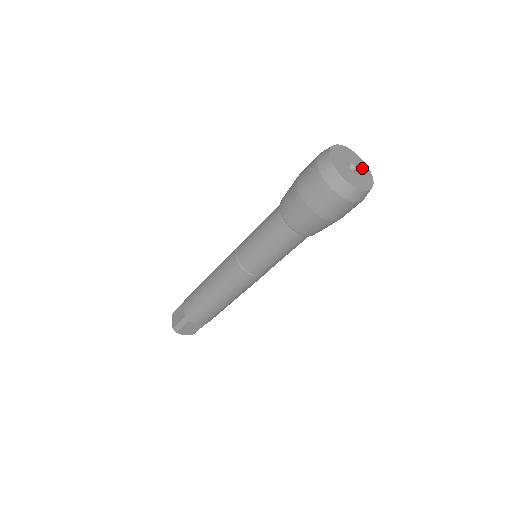
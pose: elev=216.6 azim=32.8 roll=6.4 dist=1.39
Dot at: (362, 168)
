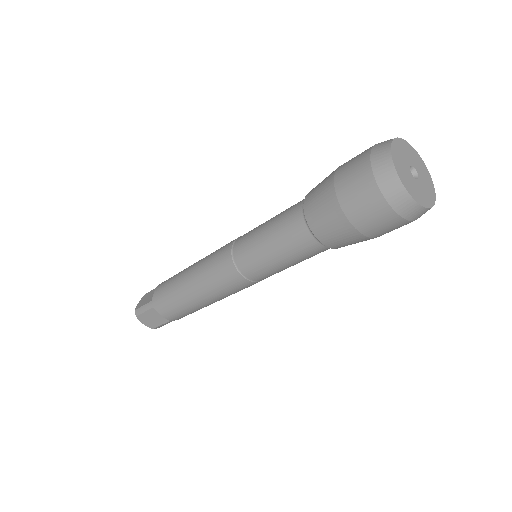
Dot at: (411, 155)
